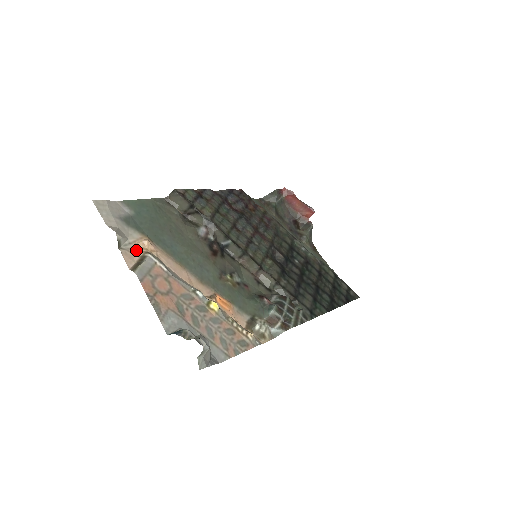
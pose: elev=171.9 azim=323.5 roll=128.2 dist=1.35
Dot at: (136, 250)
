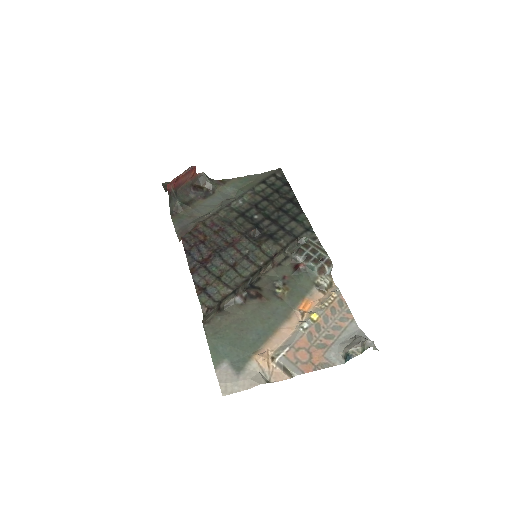
Dot at: (269, 368)
